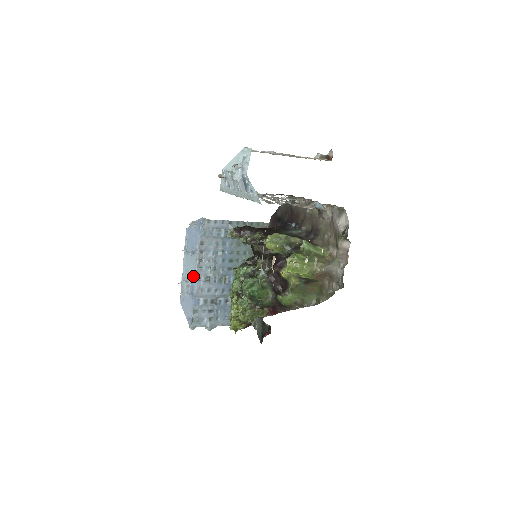
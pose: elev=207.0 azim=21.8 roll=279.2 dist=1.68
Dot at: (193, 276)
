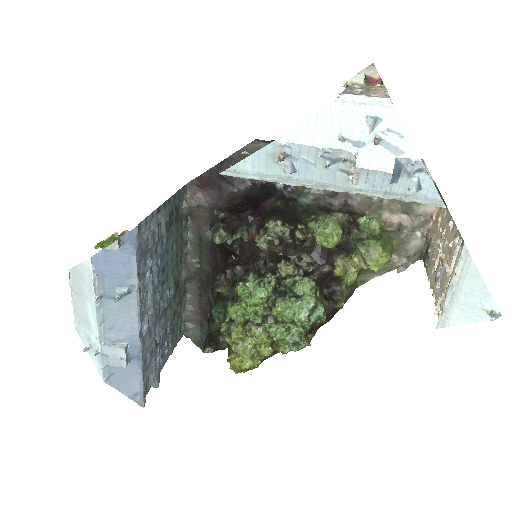
Dot at: (133, 331)
